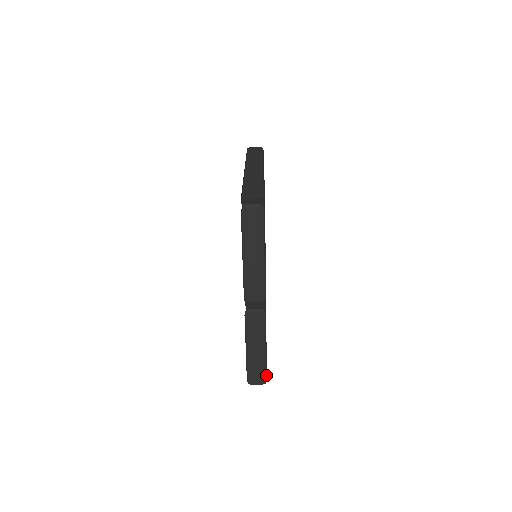
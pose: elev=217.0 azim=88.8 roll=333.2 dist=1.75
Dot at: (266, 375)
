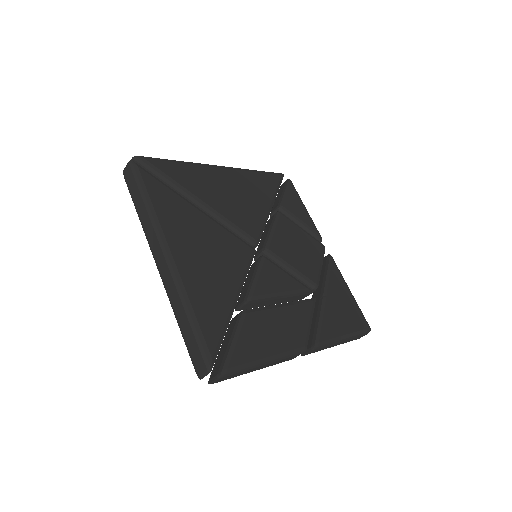
Dot at: (365, 330)
